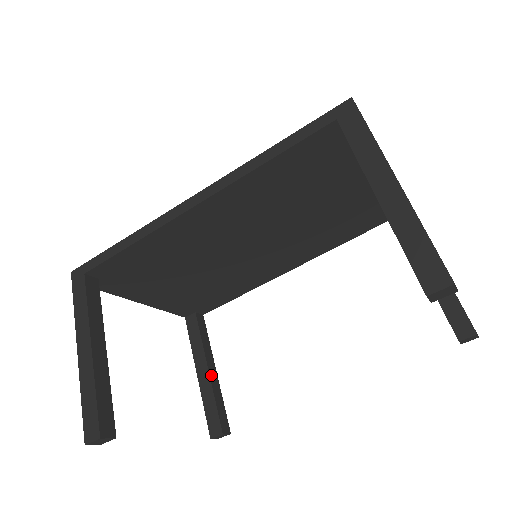
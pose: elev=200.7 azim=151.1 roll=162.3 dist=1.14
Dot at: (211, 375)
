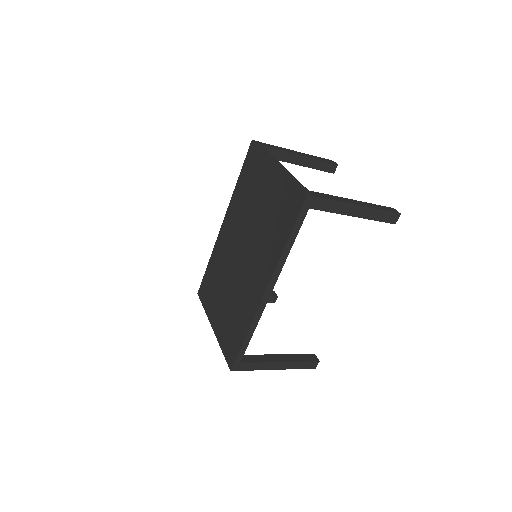
Dot at: occluded
